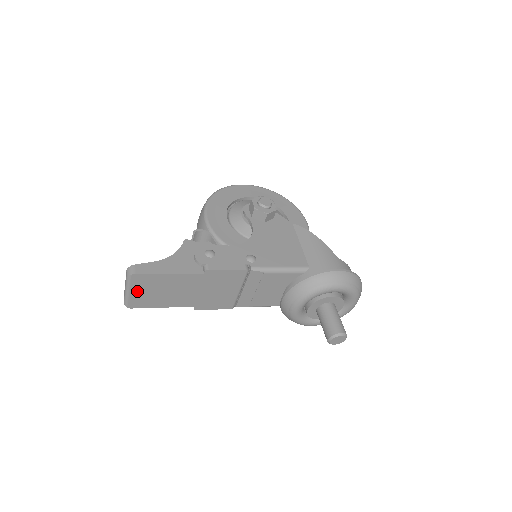
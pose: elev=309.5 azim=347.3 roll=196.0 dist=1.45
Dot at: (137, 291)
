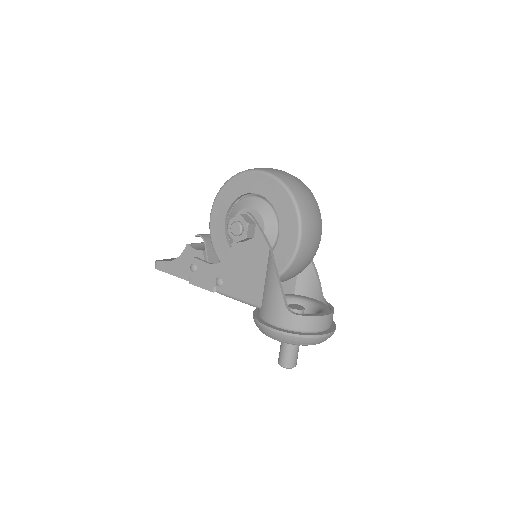
Dot at: occluded
